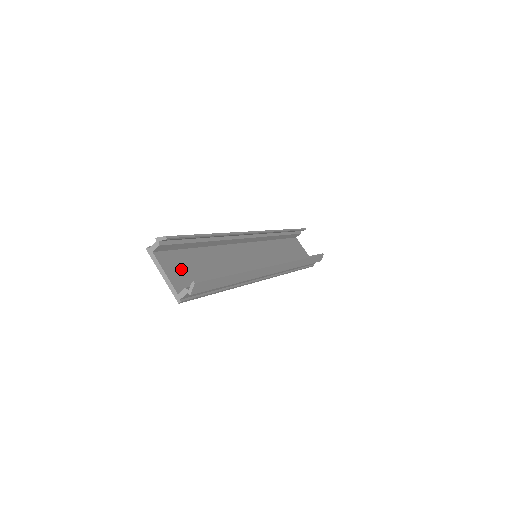
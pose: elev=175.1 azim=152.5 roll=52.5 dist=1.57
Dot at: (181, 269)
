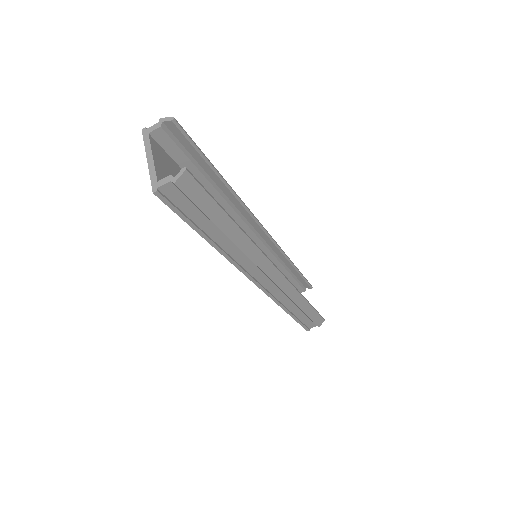
Dot at: (172, 175)
